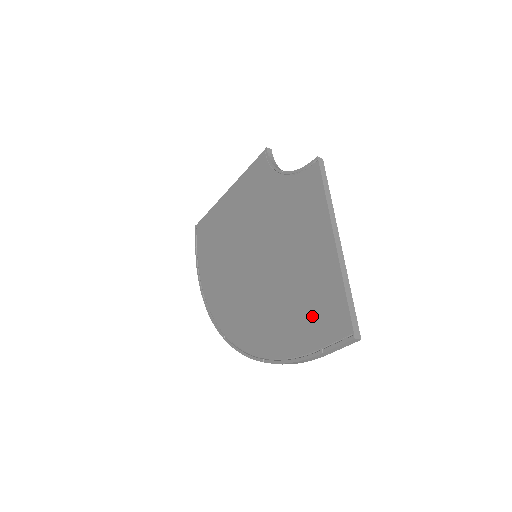
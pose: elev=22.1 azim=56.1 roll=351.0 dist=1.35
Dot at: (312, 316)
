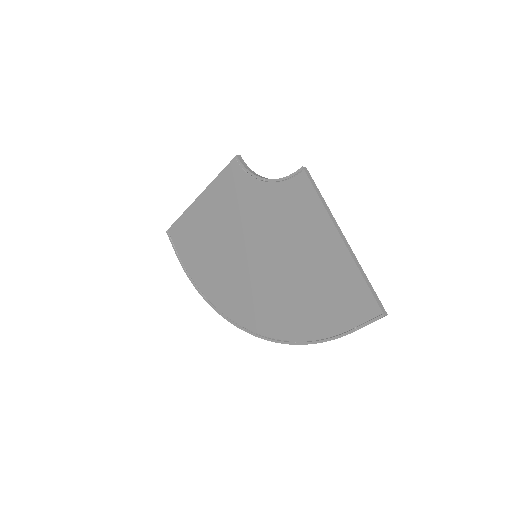
Dot at: (337, 303)
